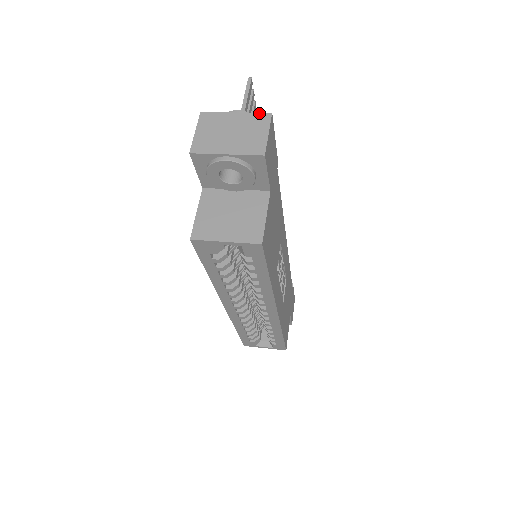
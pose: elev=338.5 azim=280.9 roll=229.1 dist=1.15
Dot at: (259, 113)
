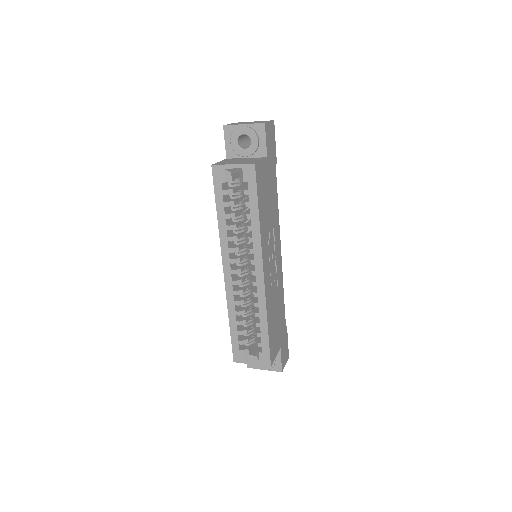
Dot at: occluded
